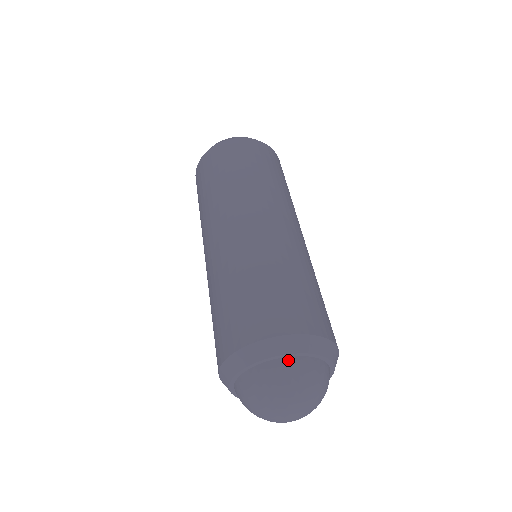
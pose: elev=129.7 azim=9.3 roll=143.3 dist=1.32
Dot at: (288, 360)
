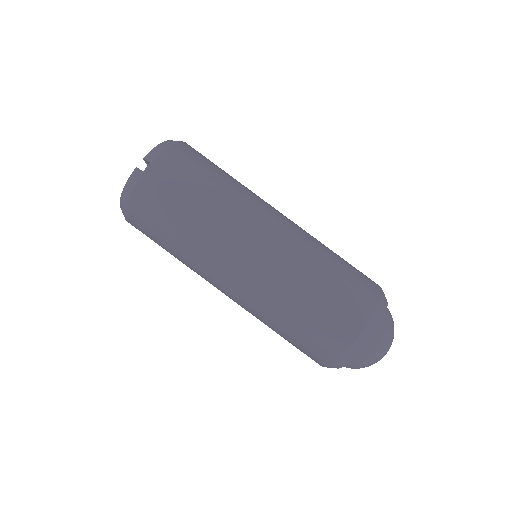
Dot at: (387, 309)
